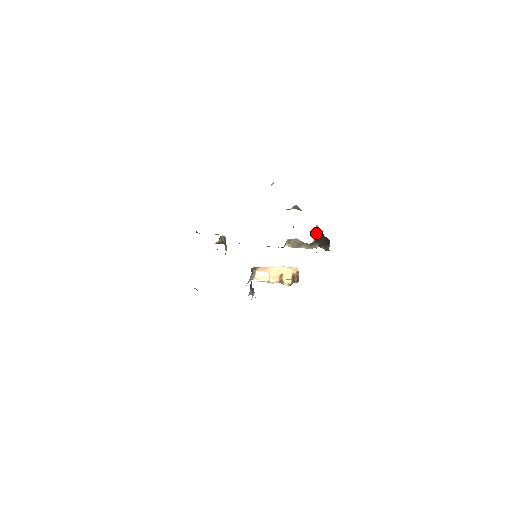
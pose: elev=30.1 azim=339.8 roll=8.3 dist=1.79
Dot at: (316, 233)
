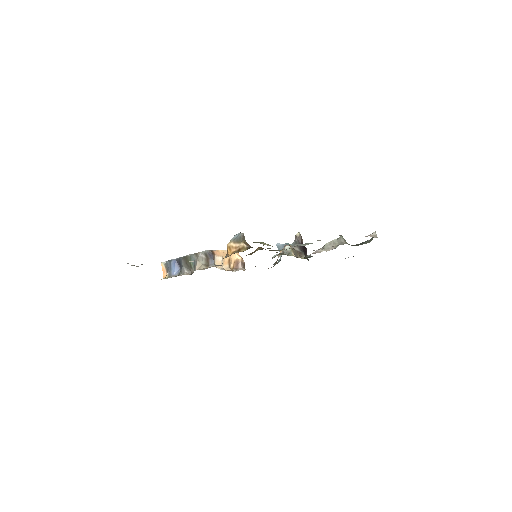
Dot at: (299, 240)
